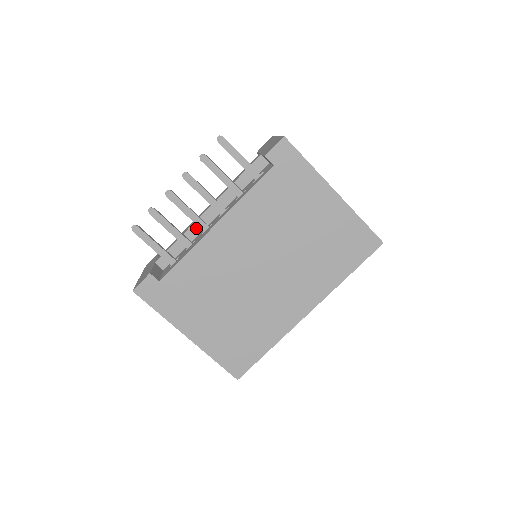
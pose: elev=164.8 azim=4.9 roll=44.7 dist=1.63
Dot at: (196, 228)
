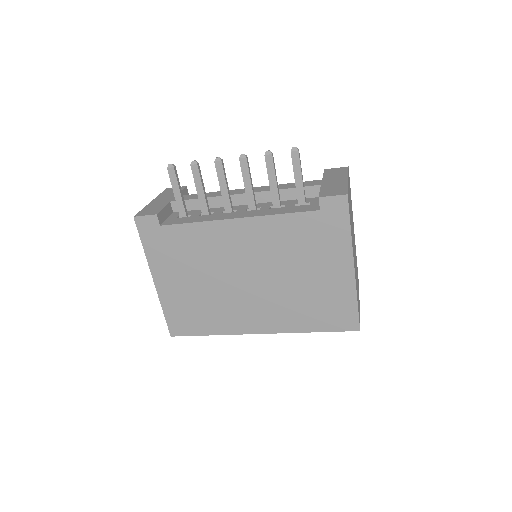
Dot at: occluded
